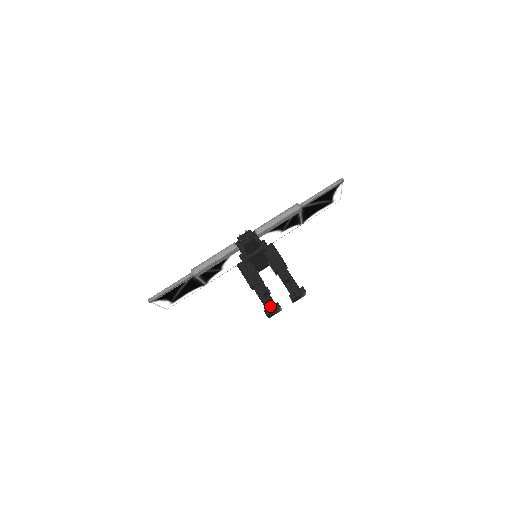
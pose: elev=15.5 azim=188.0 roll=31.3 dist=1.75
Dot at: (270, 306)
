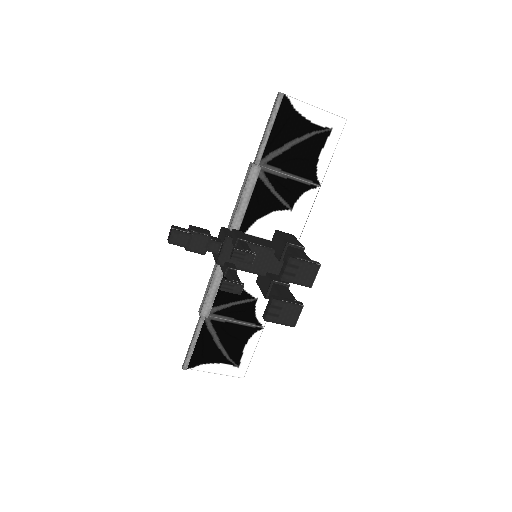
Dot at: occluded
